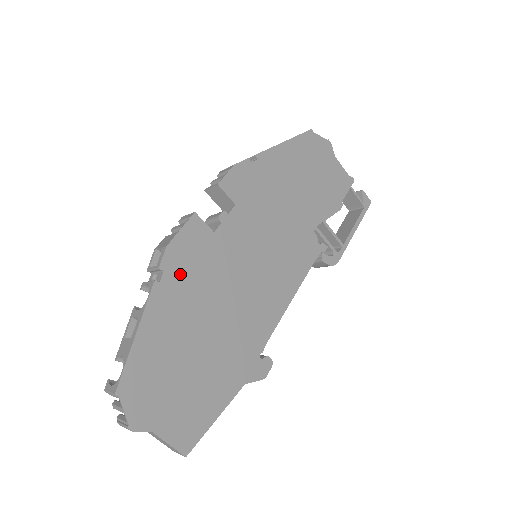
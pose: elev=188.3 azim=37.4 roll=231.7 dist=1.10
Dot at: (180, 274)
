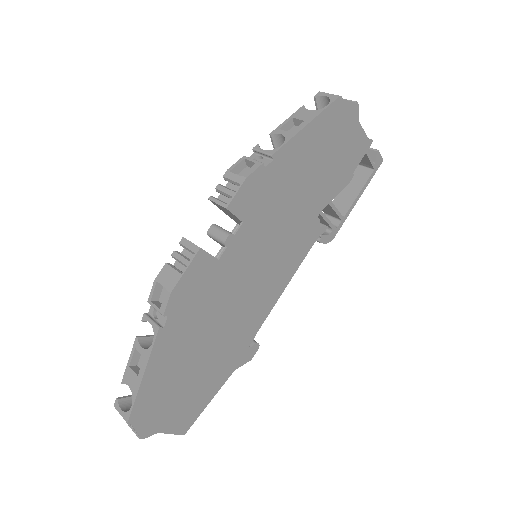
Dot at: (183, 312)
